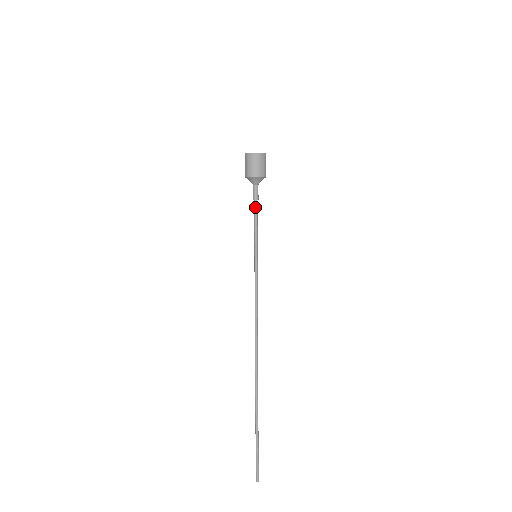
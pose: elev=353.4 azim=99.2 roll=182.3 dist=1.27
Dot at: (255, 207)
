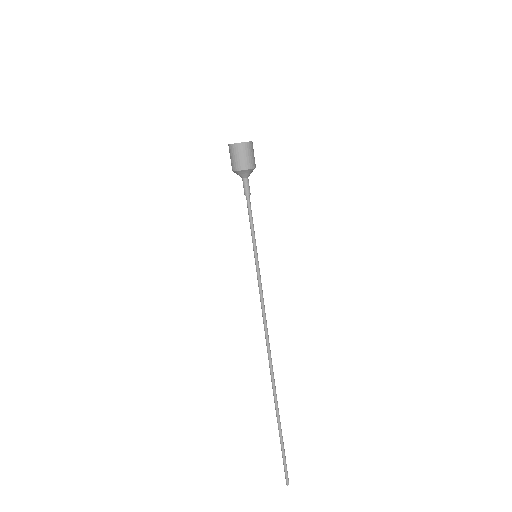
Dot at: (247, 203)
